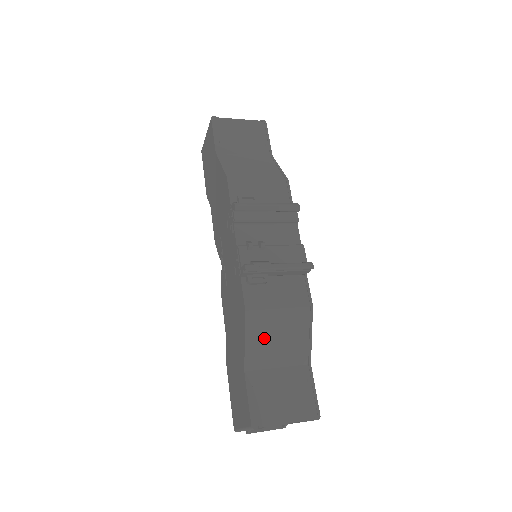
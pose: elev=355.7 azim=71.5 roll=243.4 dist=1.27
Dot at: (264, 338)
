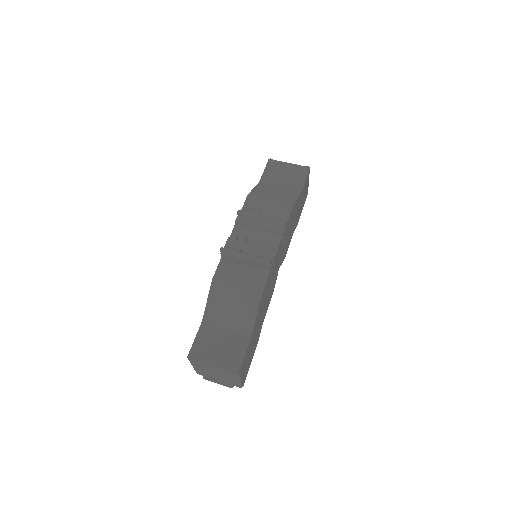
Dot at: (221, 303)
